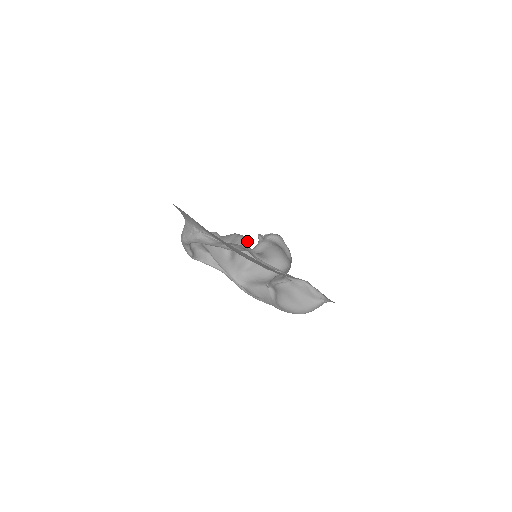
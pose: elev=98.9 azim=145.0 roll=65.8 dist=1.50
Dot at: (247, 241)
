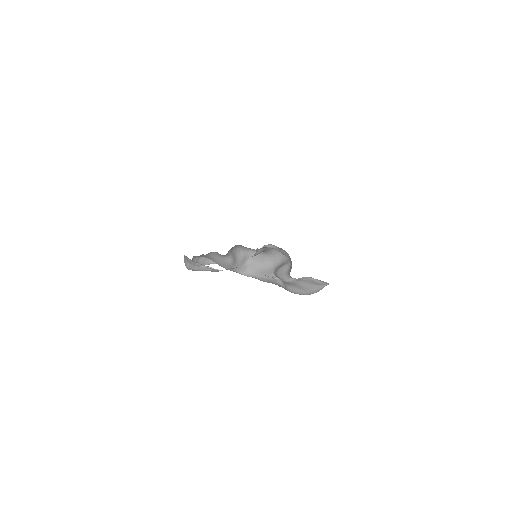
Dot at: occluded
